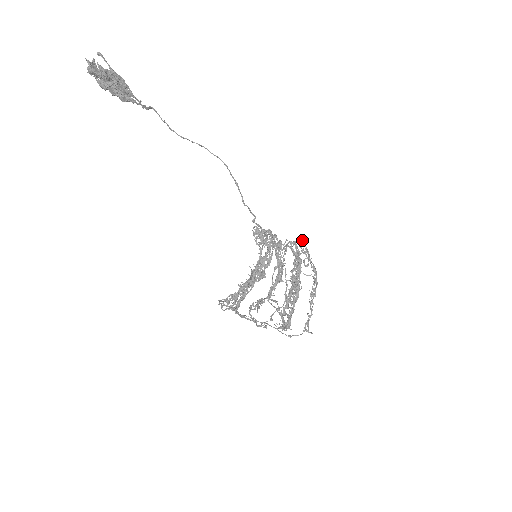
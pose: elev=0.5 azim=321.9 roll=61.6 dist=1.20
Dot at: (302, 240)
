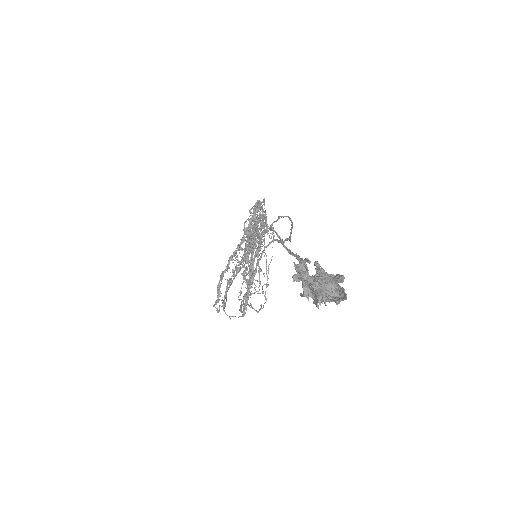
Dot at: (264, 200)
